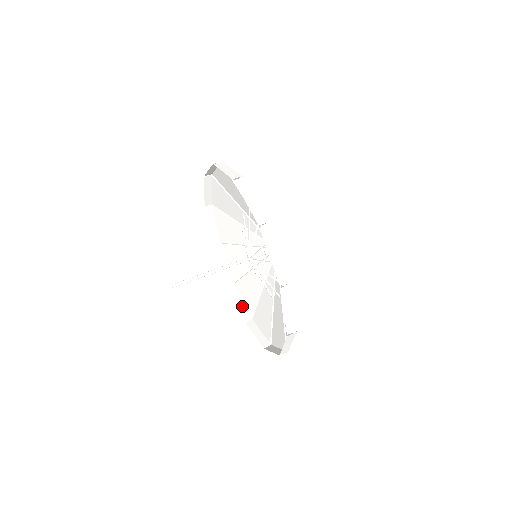
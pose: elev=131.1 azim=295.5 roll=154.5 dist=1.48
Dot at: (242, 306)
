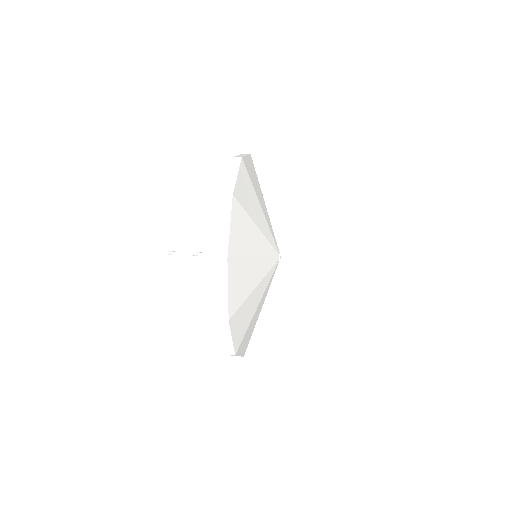
Dot at: occluded
